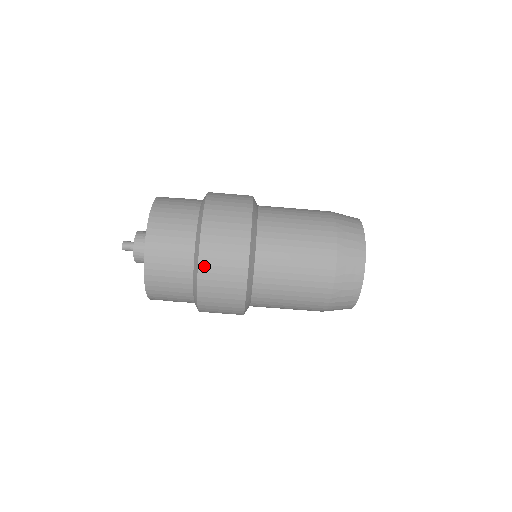
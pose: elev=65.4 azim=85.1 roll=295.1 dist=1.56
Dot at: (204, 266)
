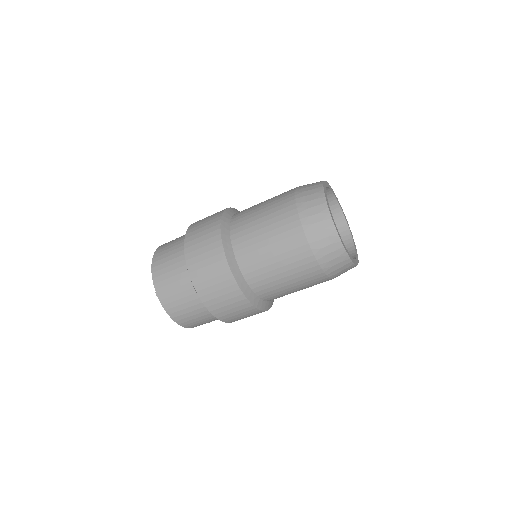
Dot at: (204, 296)
